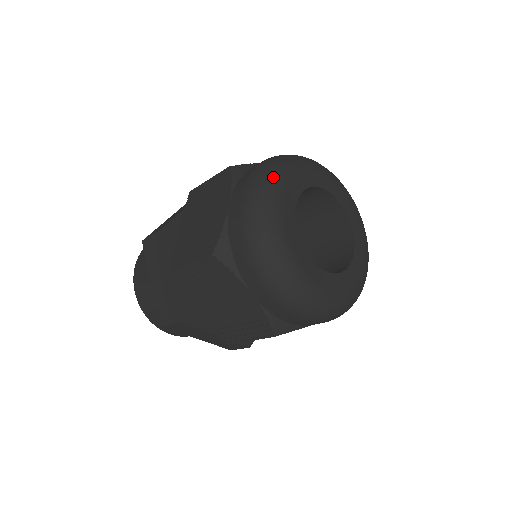
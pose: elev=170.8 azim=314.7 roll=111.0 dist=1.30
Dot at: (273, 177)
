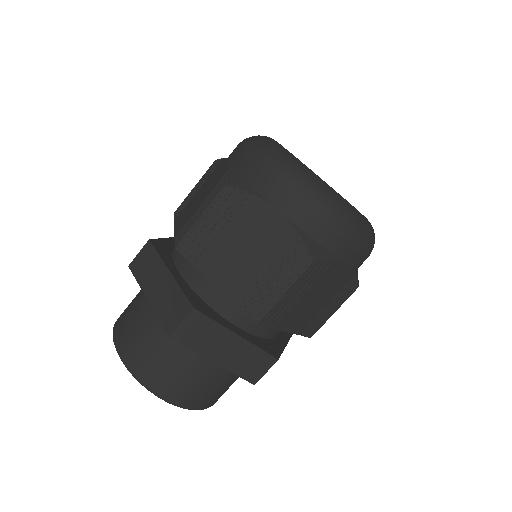
Dot at: (291, 161)
